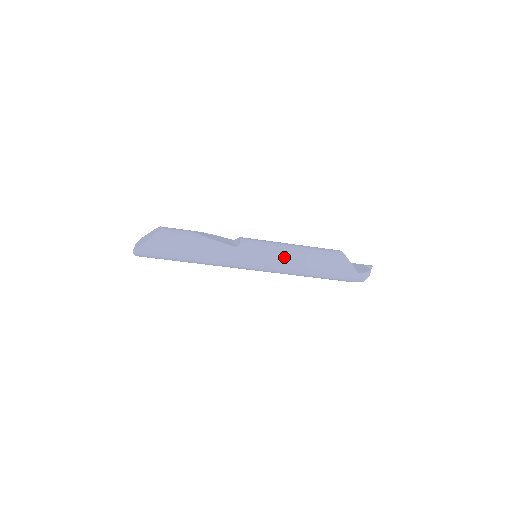
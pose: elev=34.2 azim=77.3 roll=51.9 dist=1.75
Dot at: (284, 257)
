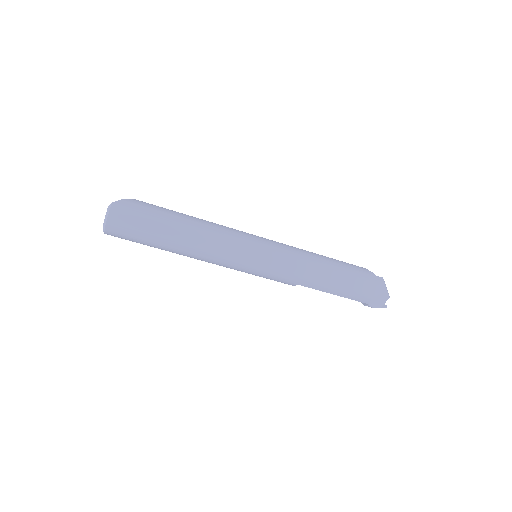
Dot at: (291, 247)
